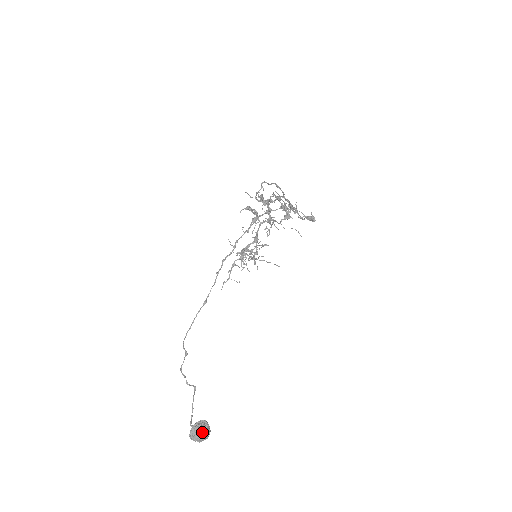
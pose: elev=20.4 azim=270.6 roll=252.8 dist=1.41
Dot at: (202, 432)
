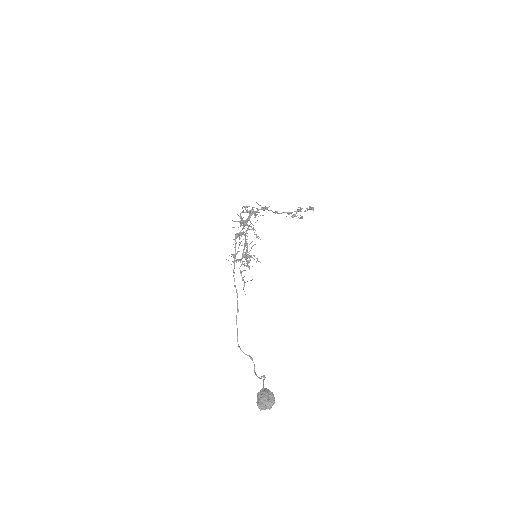
Dot at: (262, 397)
